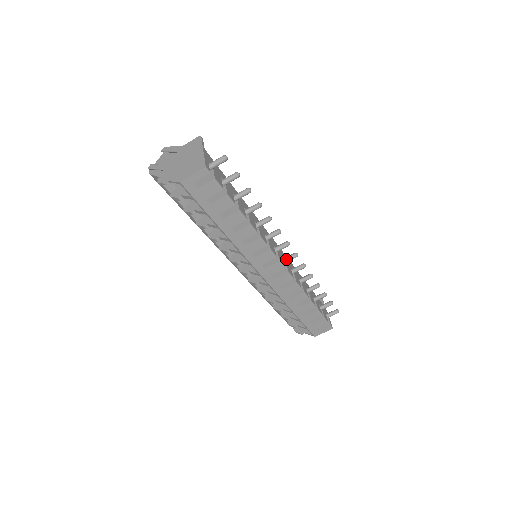
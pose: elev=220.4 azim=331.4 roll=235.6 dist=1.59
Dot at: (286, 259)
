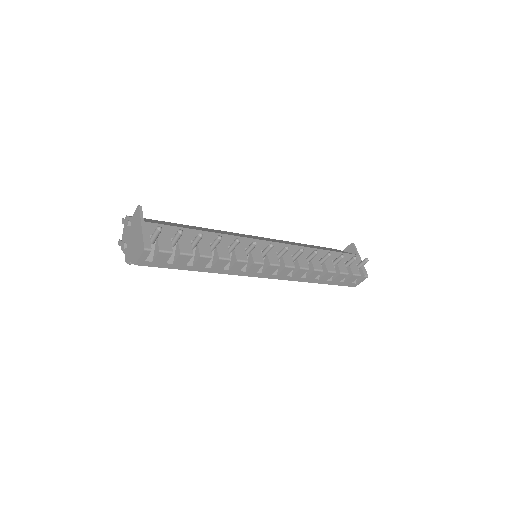
Dot at: (279, 255)
